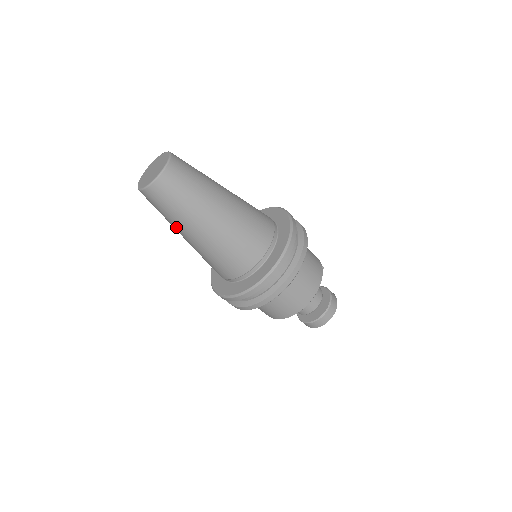
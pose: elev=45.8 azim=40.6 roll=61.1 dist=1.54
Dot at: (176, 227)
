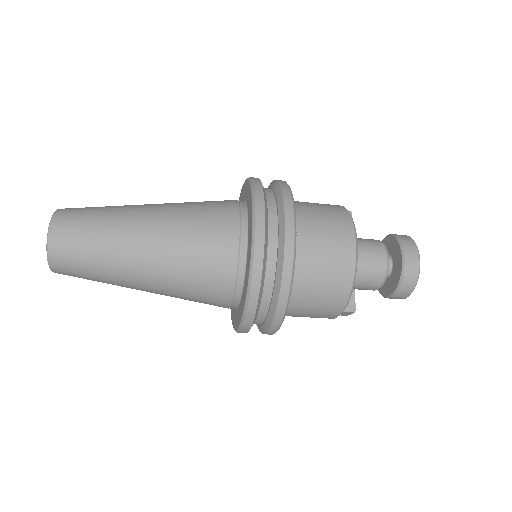
Dot at: (120, 279)
